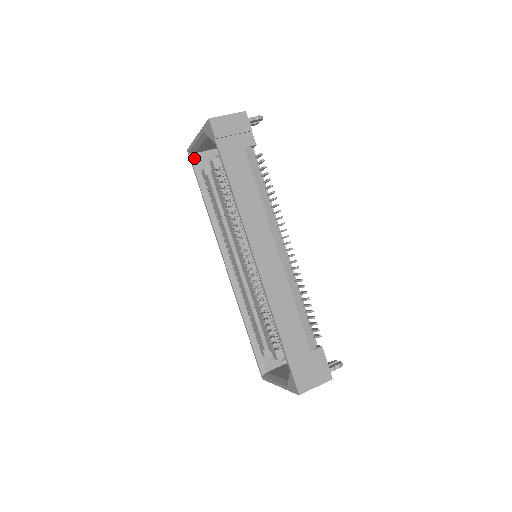
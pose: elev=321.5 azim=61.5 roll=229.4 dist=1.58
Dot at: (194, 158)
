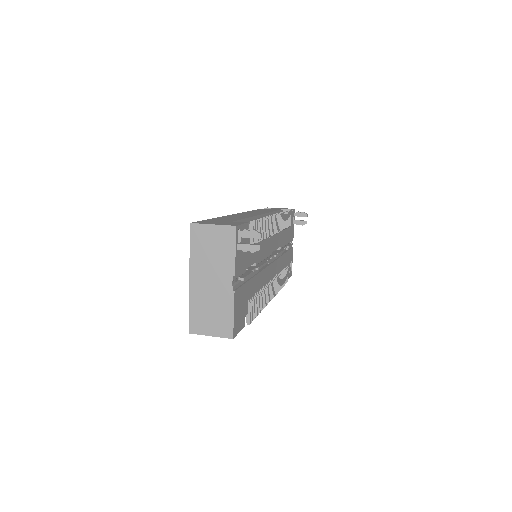
Dot at: occluded
